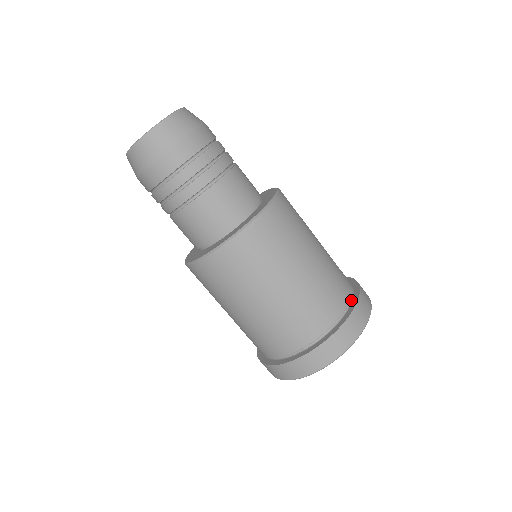
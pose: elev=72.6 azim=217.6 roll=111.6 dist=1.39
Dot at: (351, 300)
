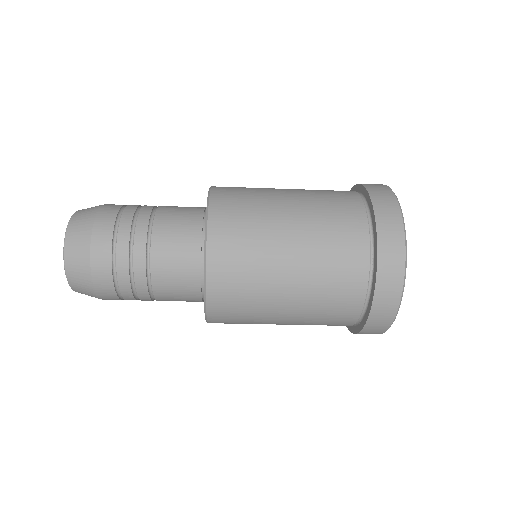
Dot at: (372, 257)
